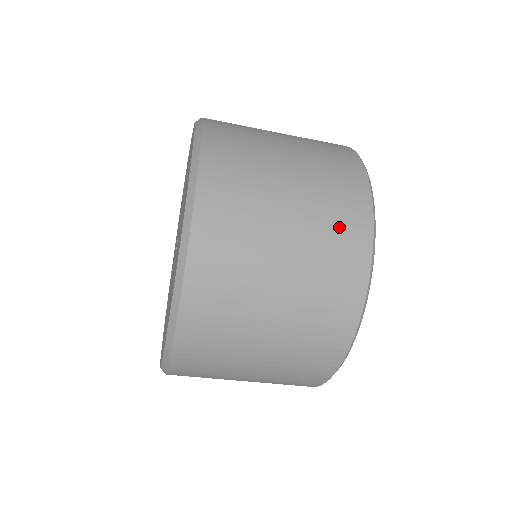
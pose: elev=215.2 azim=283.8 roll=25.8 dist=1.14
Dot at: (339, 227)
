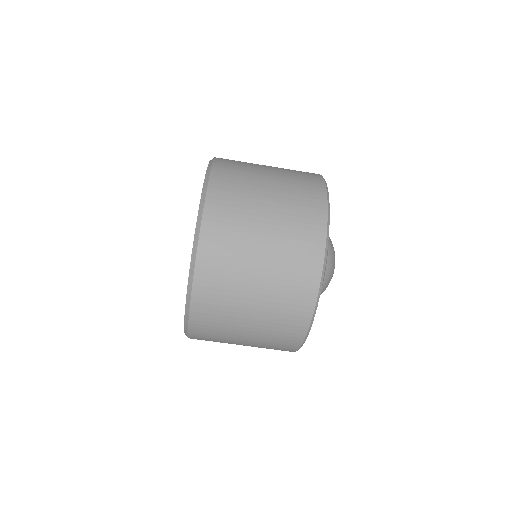
Dot at: occluded
